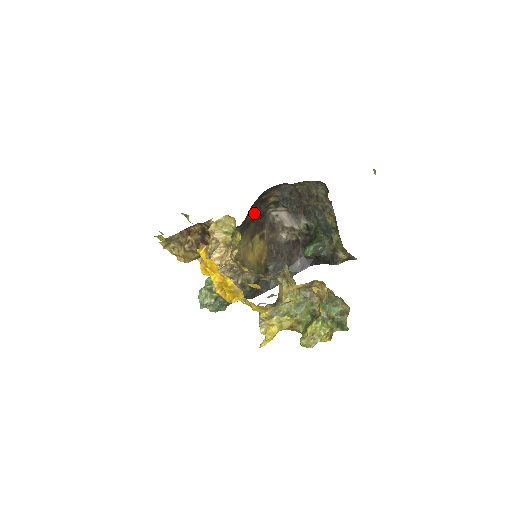
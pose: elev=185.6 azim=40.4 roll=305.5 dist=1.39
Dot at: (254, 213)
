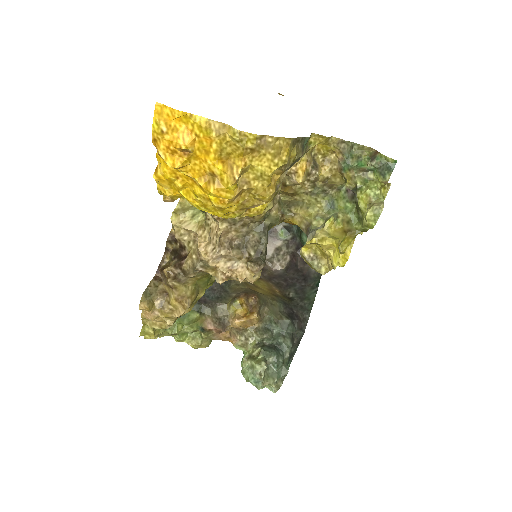
Dot at: occluded
